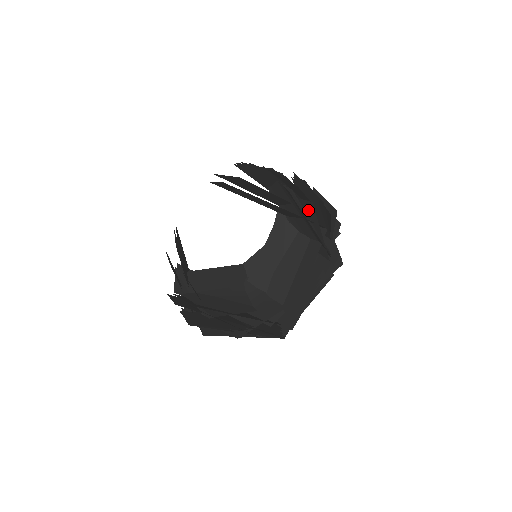
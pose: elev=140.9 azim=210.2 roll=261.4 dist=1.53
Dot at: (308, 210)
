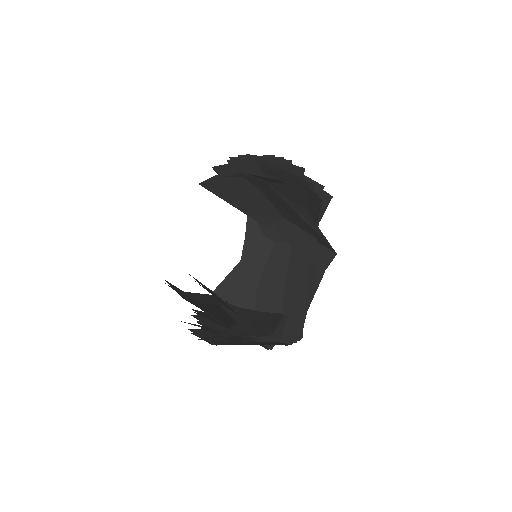
Dot at: occluded
